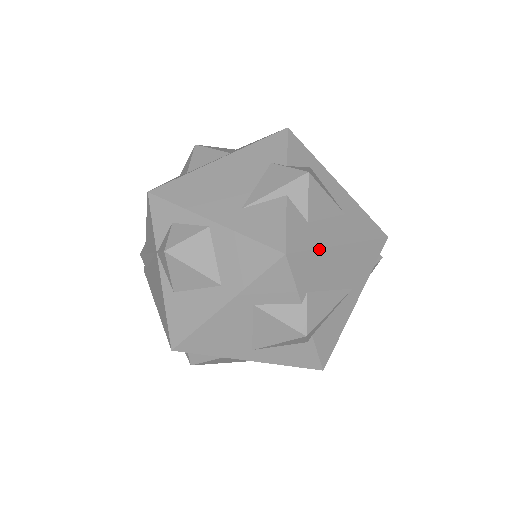
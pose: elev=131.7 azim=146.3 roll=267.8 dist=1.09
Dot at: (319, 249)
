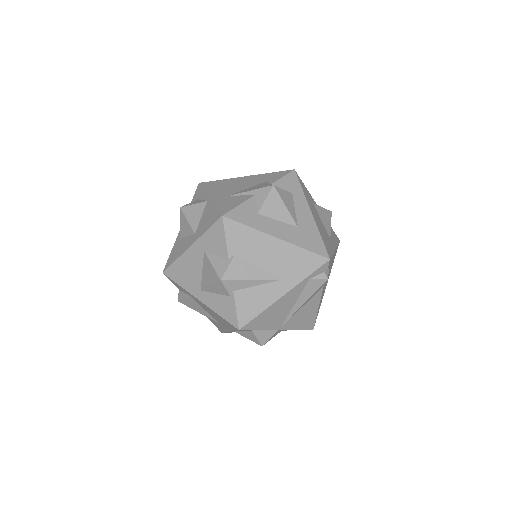
Dot at: (253, 228)
